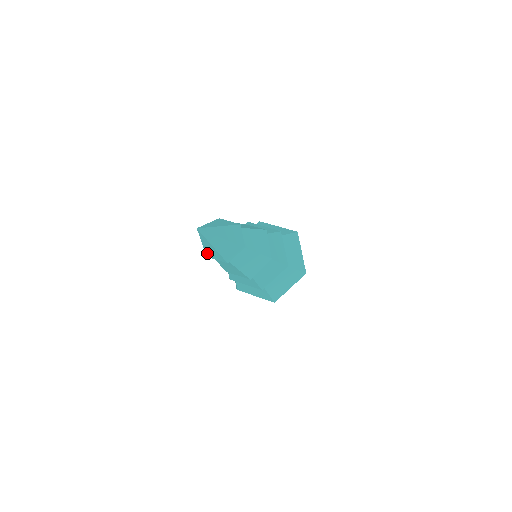
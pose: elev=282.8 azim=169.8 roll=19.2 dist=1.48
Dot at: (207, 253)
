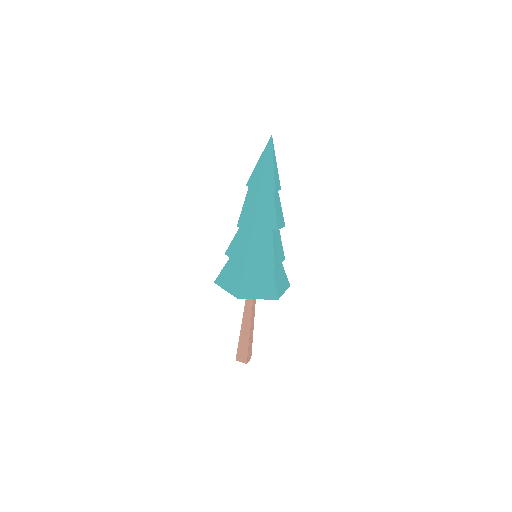
Dot at: (251, 178)
